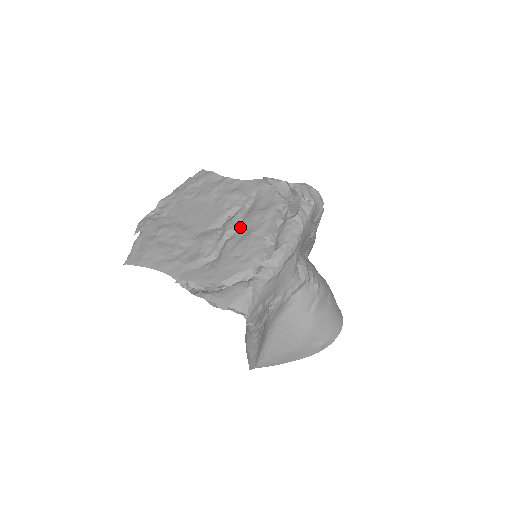
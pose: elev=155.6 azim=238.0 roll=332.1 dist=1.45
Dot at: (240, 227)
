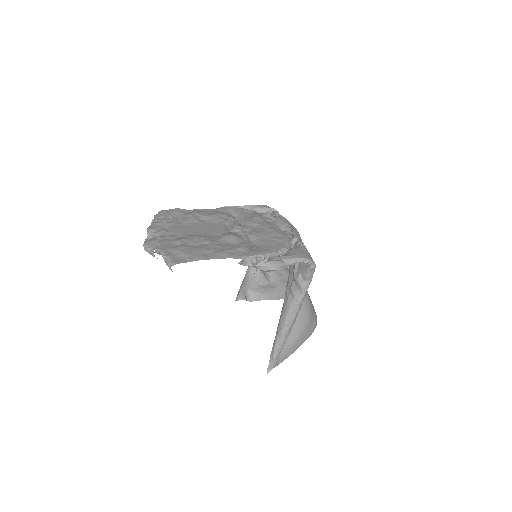
Dot at: (249, 227)
